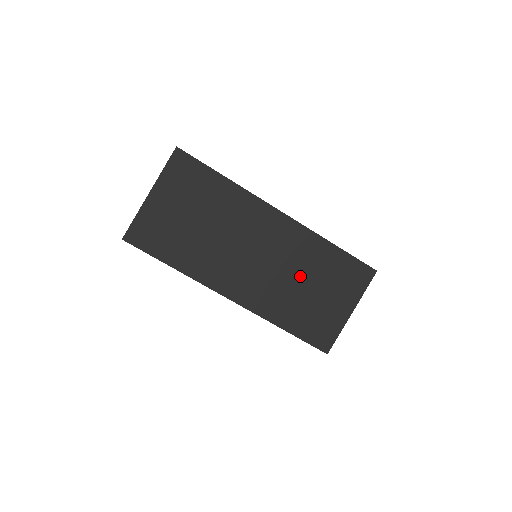
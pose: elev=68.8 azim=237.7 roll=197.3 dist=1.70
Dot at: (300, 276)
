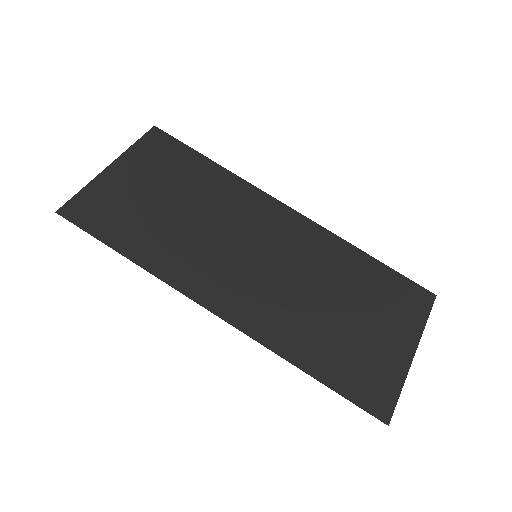
Dot at: (324, 290)
